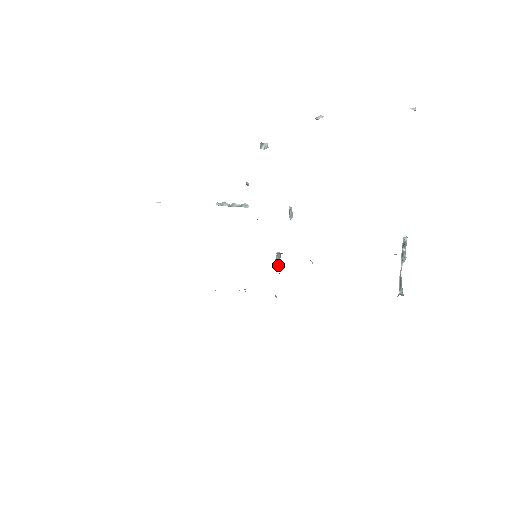
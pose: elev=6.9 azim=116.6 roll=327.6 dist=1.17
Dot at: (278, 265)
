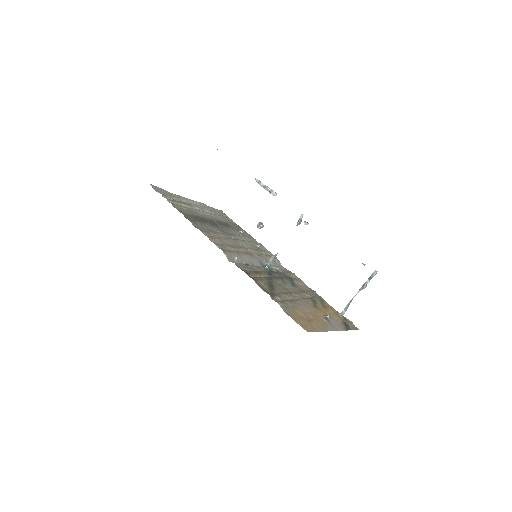
Dot at: occluded
